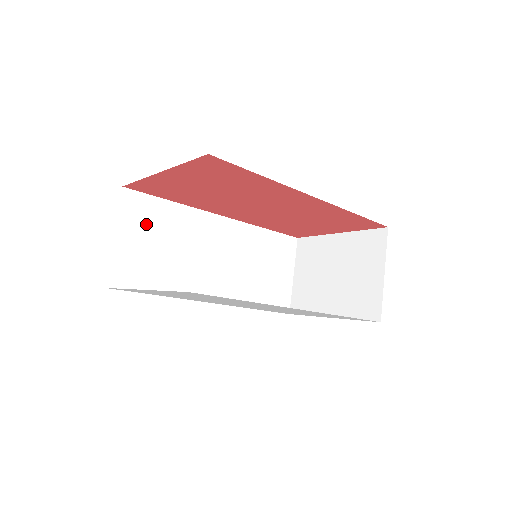
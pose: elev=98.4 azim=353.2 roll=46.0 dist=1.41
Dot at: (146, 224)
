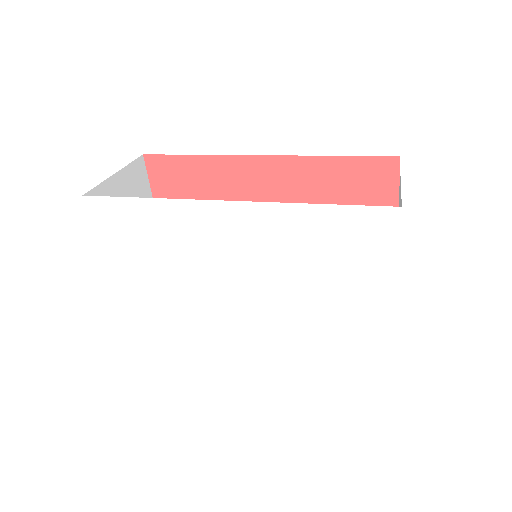
Dot at: occluded
